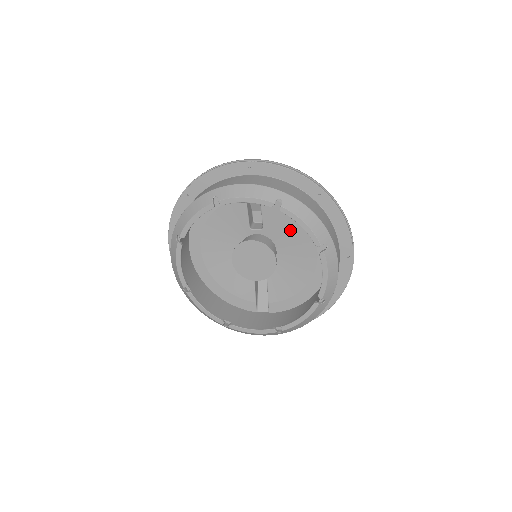
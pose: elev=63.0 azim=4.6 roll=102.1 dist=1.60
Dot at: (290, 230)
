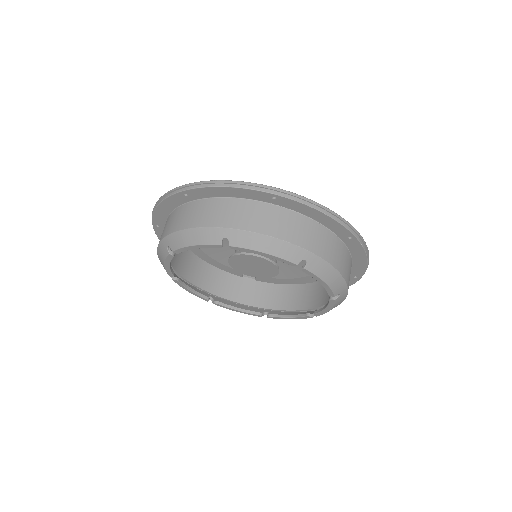
Dot at: occluded
